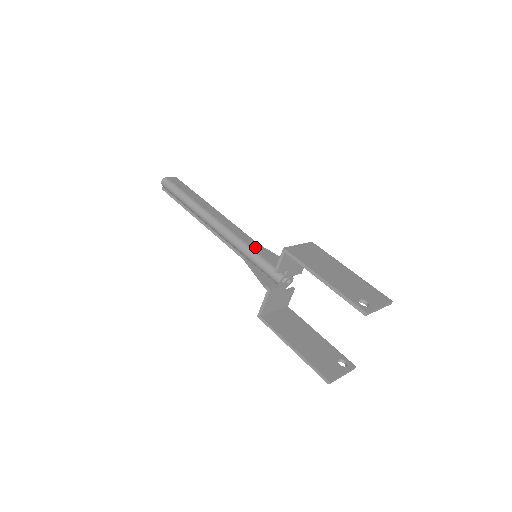
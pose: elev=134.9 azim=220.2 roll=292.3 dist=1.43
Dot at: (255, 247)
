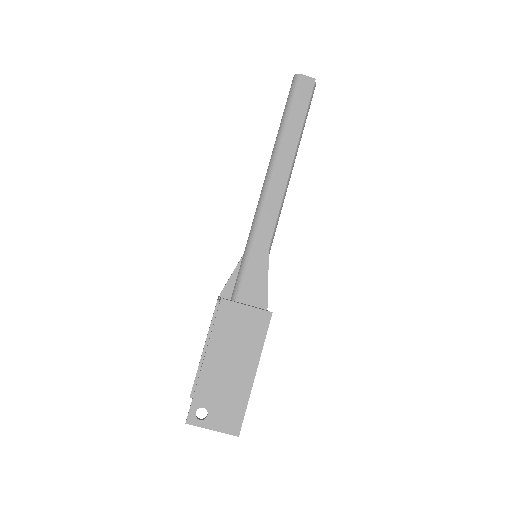
Dot at: (258, 250)
